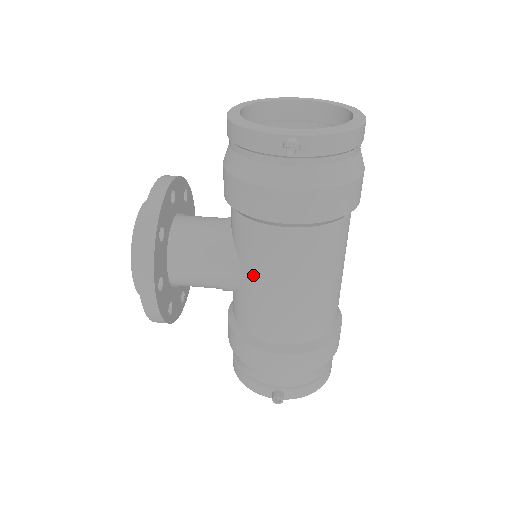
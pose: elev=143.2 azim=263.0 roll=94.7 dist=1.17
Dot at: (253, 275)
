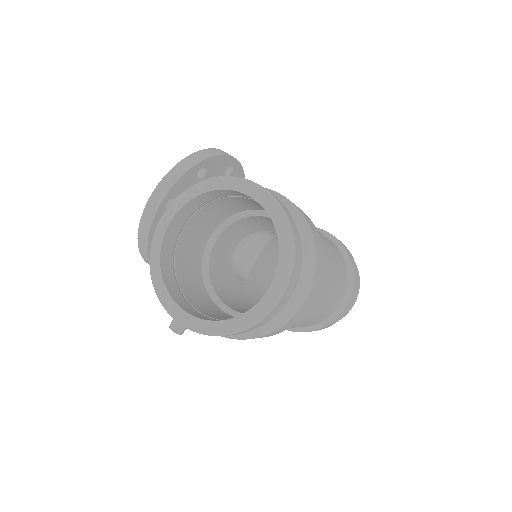
Dot at: occluded
